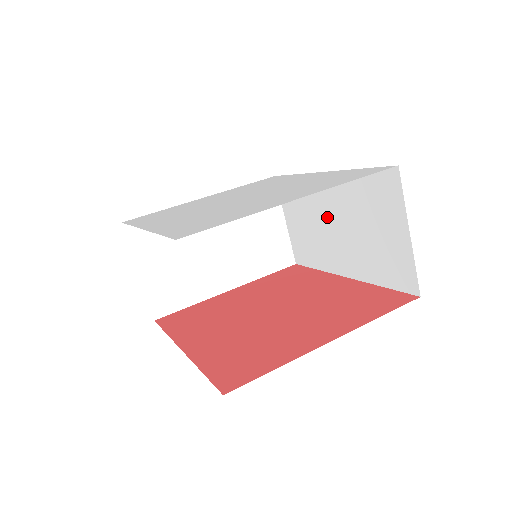
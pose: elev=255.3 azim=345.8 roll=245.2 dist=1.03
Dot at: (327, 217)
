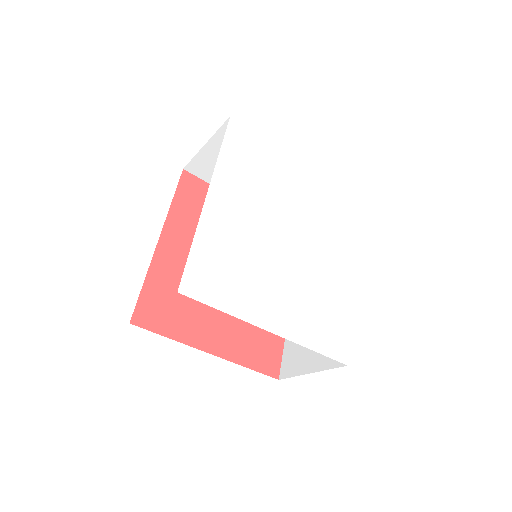
Dot at: occluded
